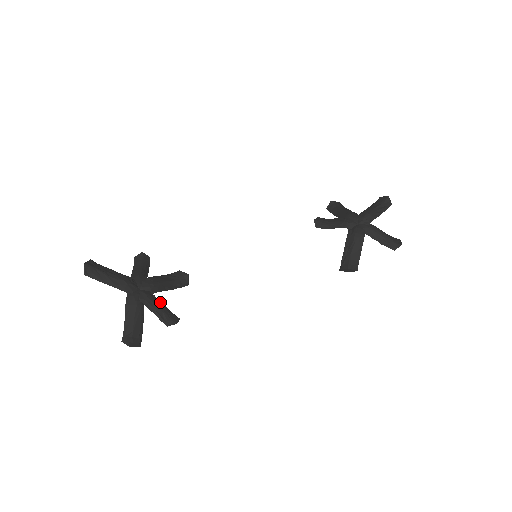
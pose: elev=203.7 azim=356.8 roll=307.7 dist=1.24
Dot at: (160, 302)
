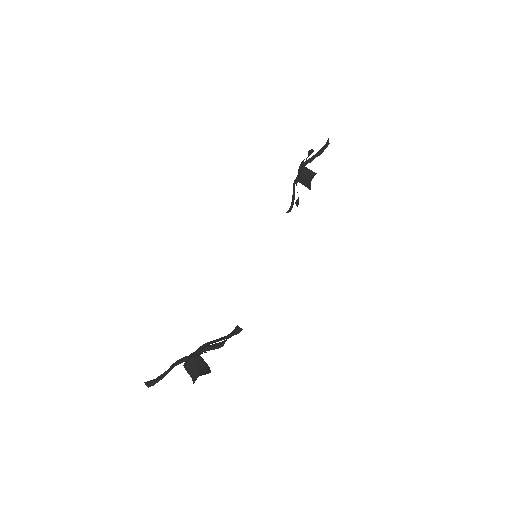
Dot at: occluded
